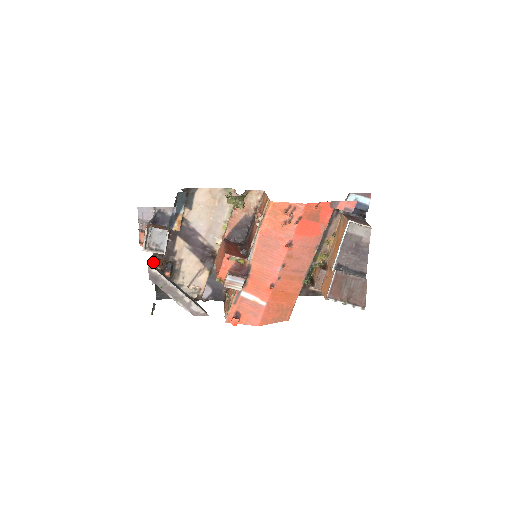
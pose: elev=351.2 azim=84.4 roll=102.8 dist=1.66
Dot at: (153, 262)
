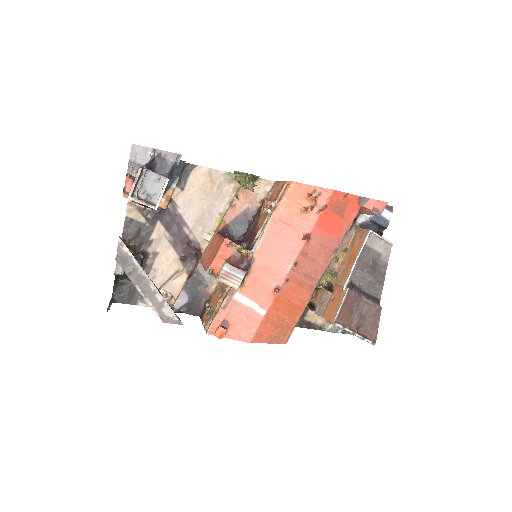
Dot at: occluded
